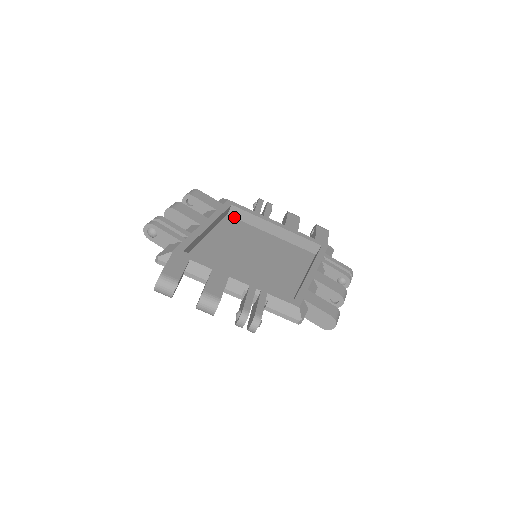
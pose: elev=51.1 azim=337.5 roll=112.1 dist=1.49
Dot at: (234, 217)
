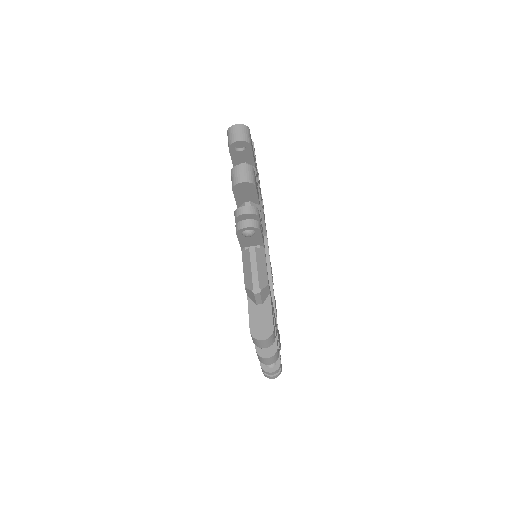
Dot at: occluded
